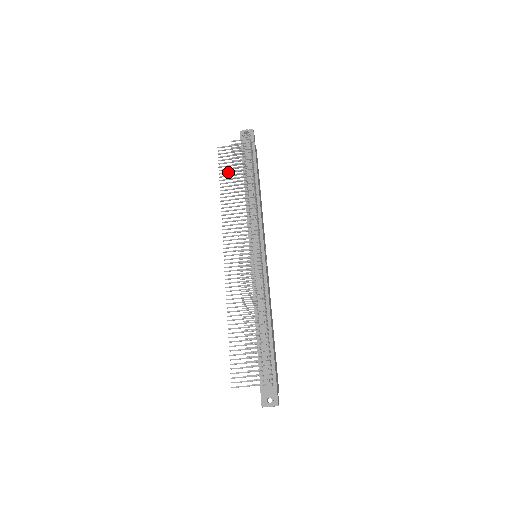
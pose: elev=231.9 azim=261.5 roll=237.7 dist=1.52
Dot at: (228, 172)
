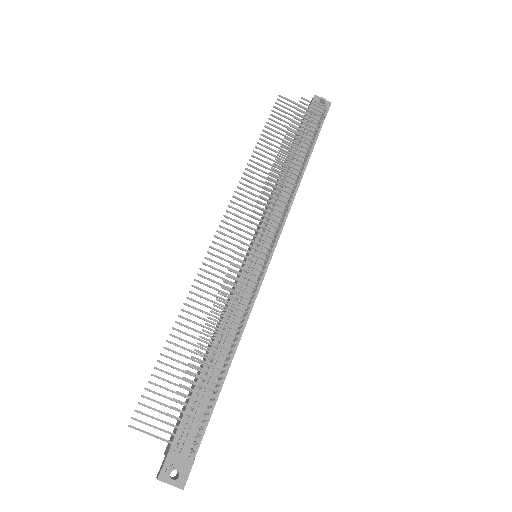
Dot at: (277, 131)
